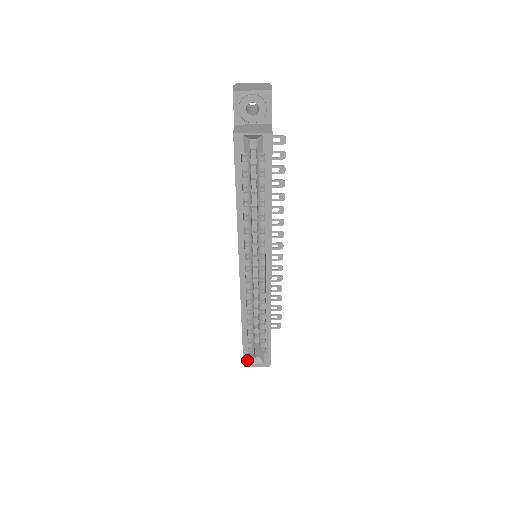
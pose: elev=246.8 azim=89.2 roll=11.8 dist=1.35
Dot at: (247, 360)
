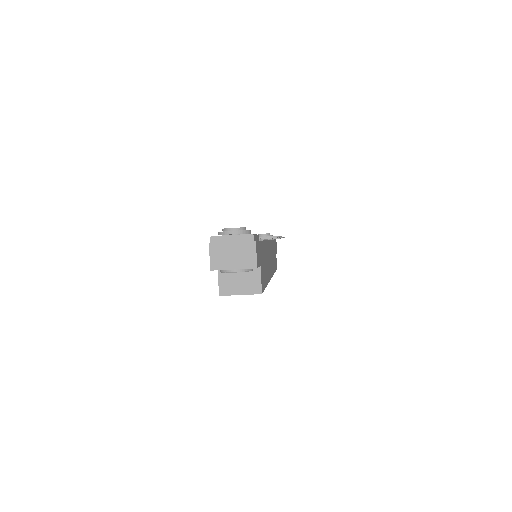
Dot at: occluded
